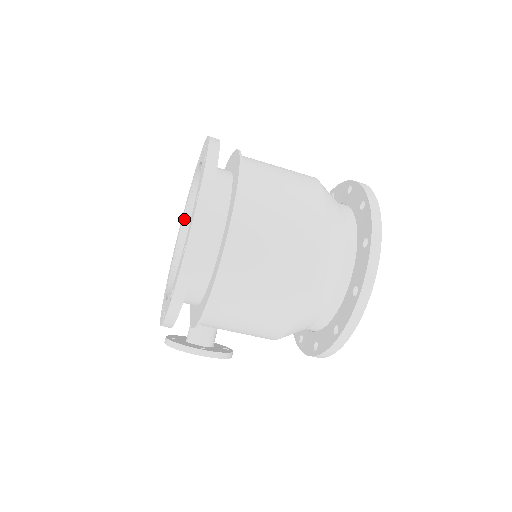
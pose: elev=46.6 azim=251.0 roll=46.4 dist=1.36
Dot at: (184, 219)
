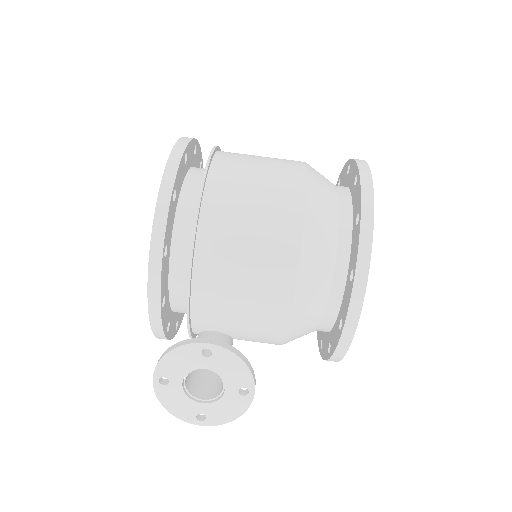
Dot at: occluded
